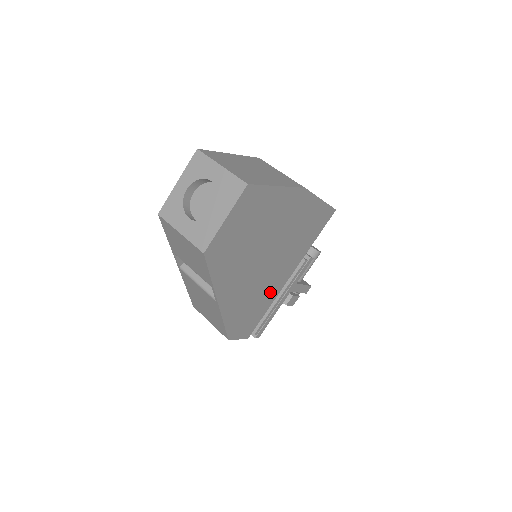
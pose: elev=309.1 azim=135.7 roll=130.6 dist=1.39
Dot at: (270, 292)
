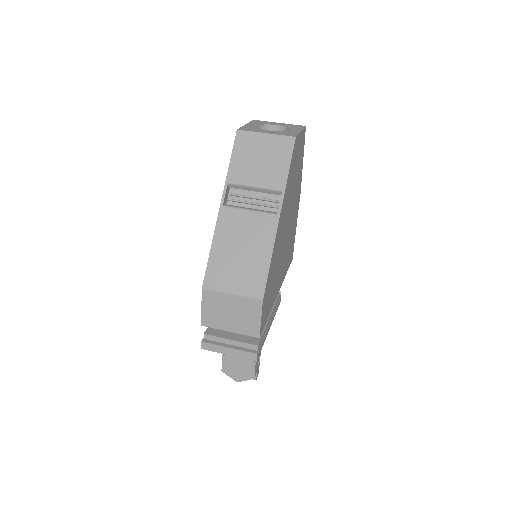
Dot at: (275, 286)
